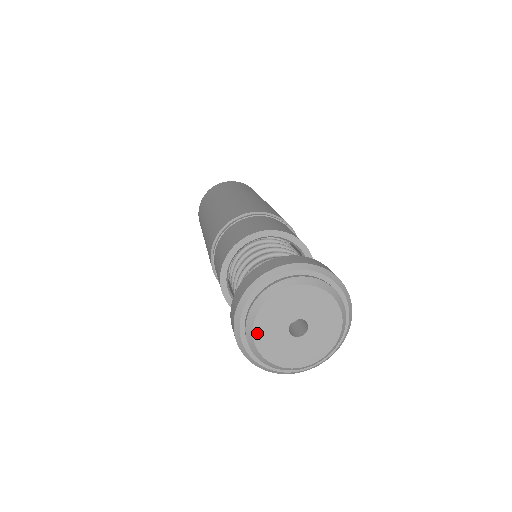
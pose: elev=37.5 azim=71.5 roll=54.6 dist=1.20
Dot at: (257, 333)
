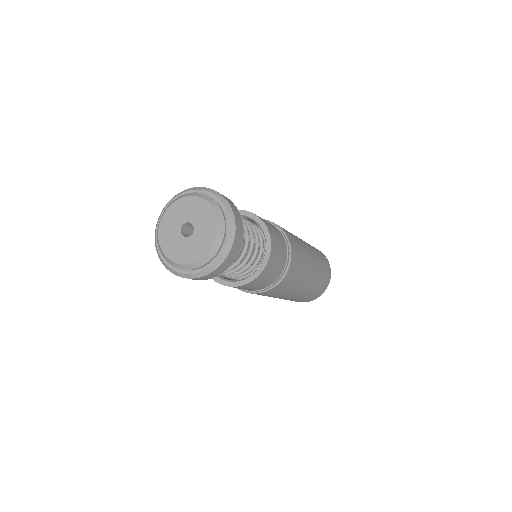
Dot at: (164, 248)
